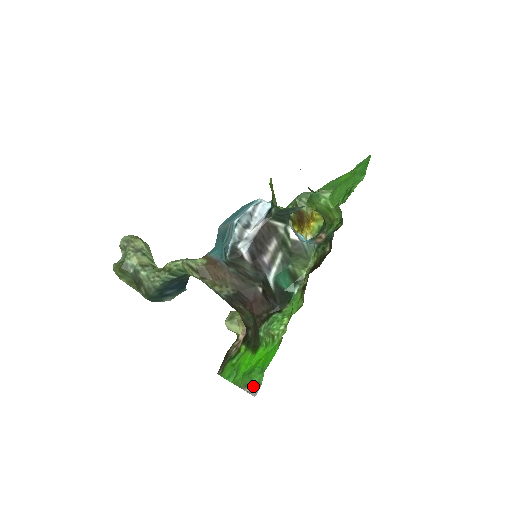
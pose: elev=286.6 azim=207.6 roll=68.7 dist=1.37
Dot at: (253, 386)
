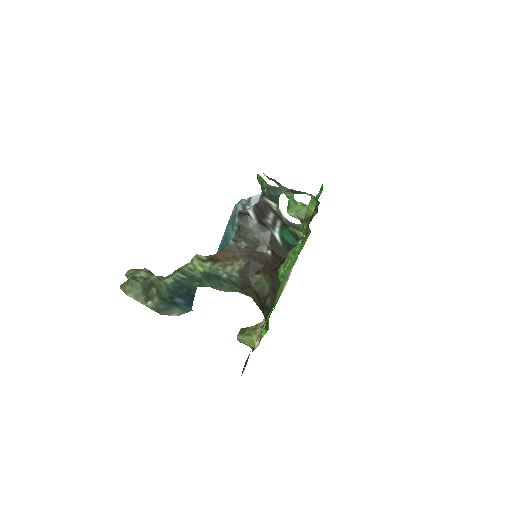
Dot at: (290, 270)
